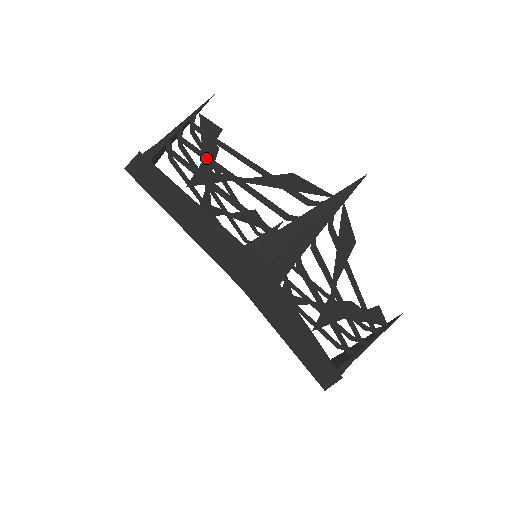
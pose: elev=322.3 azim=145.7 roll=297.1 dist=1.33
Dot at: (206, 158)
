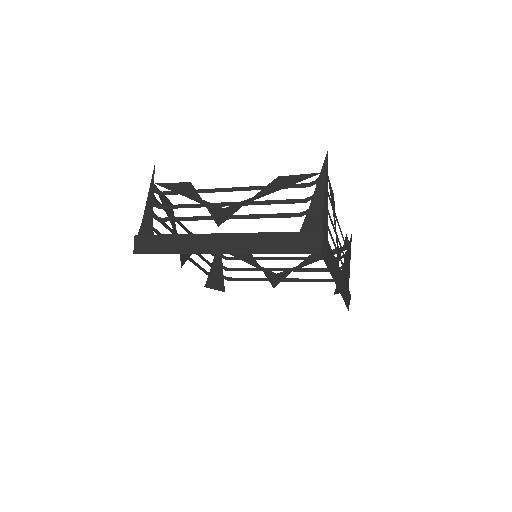
Dot at: (206, 204)
